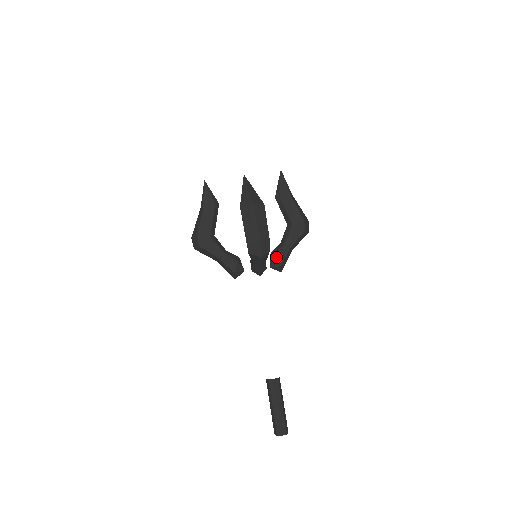
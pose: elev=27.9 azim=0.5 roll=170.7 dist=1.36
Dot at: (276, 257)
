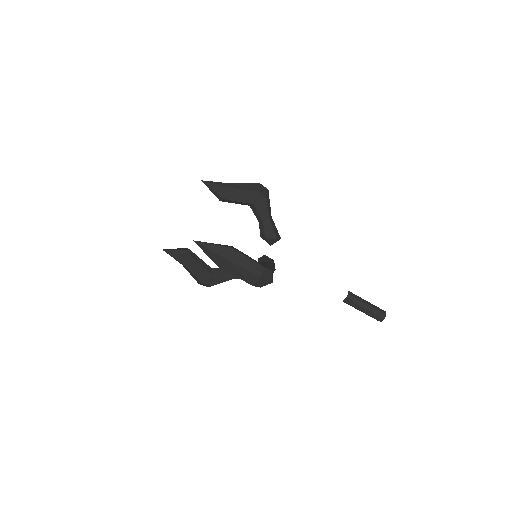
Dot at: (268, 238)
